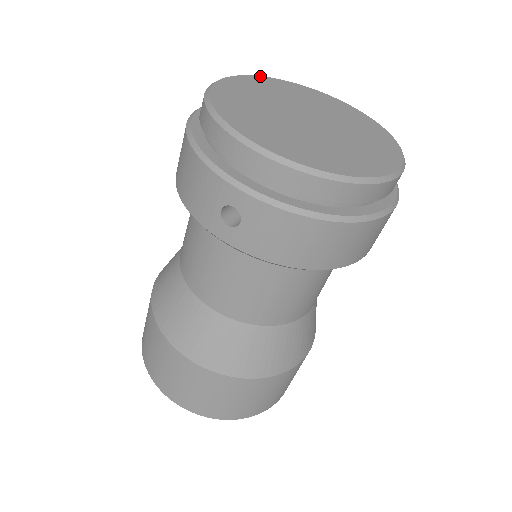
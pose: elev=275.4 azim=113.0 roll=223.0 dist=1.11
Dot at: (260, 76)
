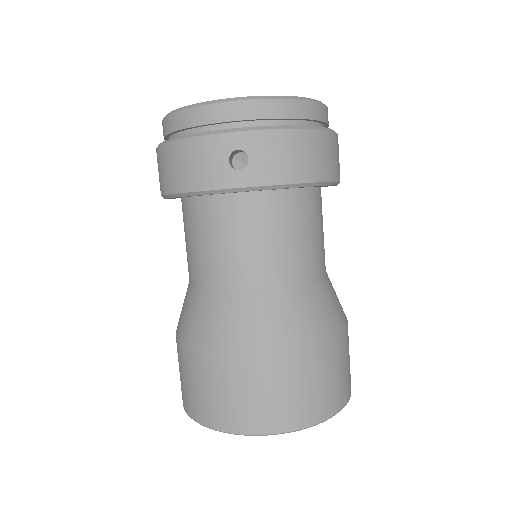
Dot at: occluded
